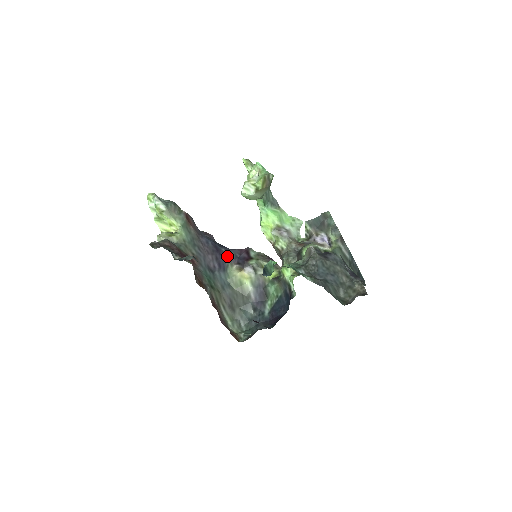
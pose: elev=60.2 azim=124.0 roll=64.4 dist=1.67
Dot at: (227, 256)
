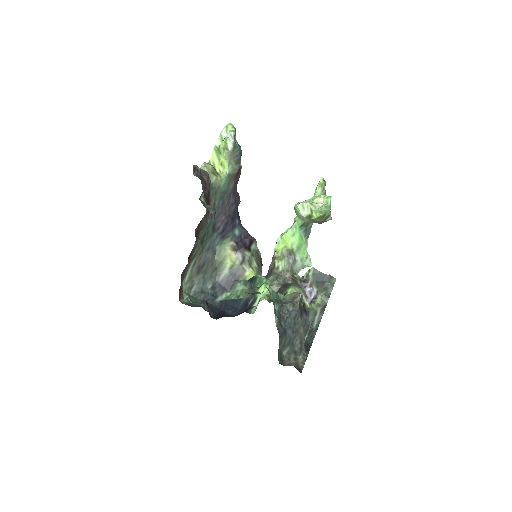
Dot at: (235, 229)
